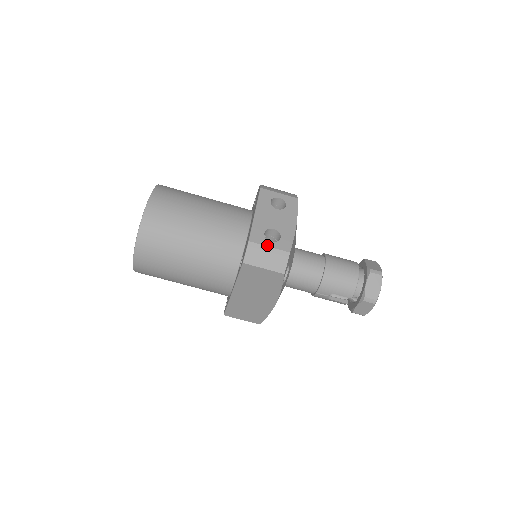
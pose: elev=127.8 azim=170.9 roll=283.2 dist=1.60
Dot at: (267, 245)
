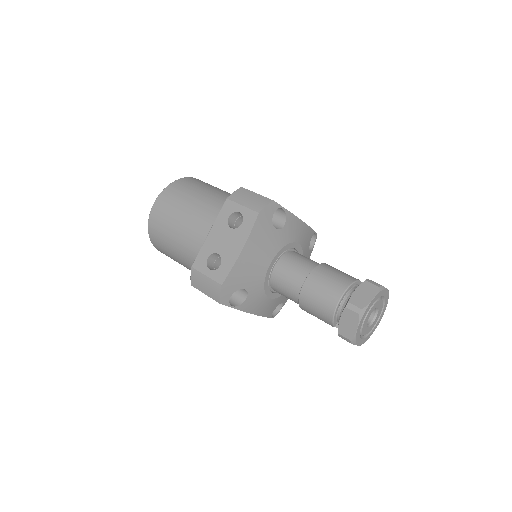
Dot at: (205, 273)
